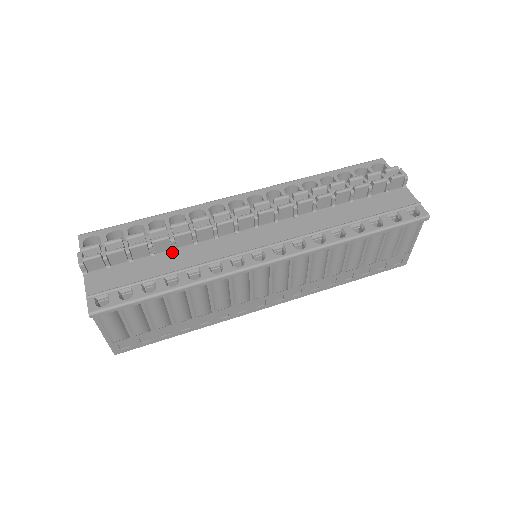
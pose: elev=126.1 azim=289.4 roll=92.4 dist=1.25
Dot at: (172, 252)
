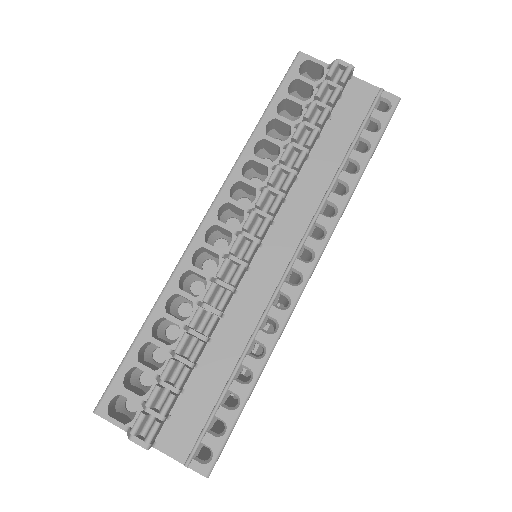
Dot at: (211, 346)
